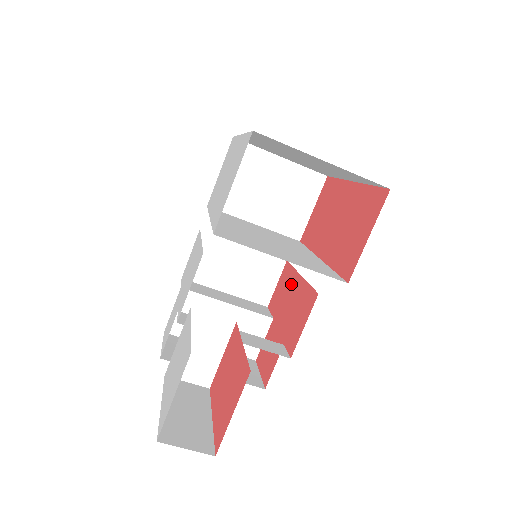
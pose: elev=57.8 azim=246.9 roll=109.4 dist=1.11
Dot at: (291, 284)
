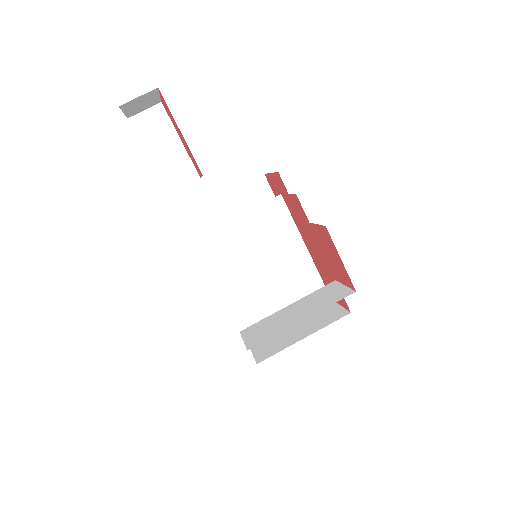
Dot at: (316, 262)
